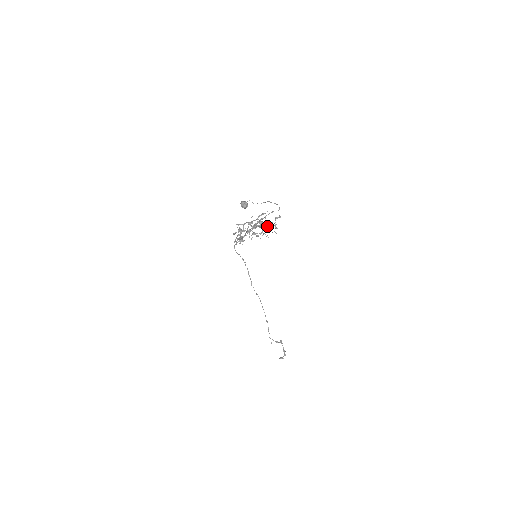
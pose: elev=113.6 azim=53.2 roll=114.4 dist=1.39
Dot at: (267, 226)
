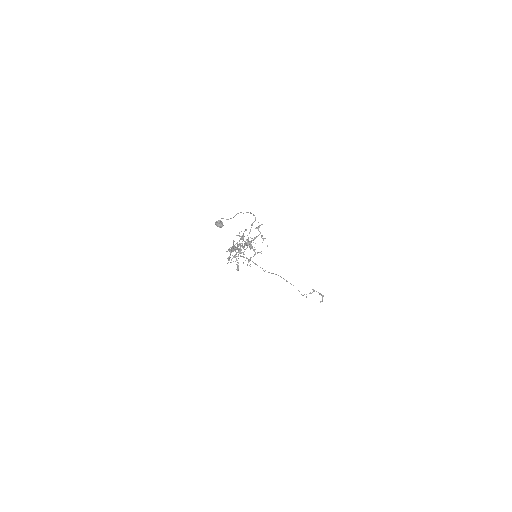
Dot at: (255, 243)
